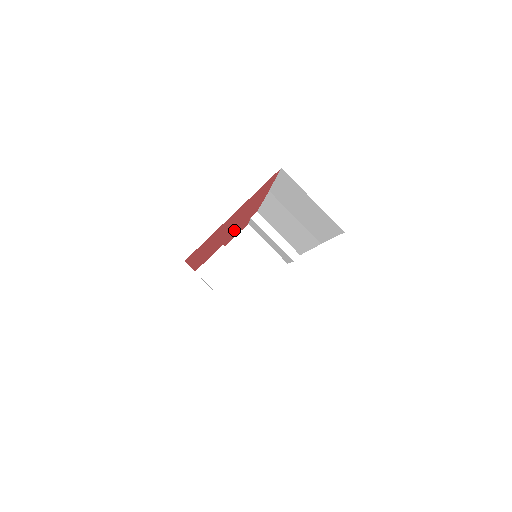
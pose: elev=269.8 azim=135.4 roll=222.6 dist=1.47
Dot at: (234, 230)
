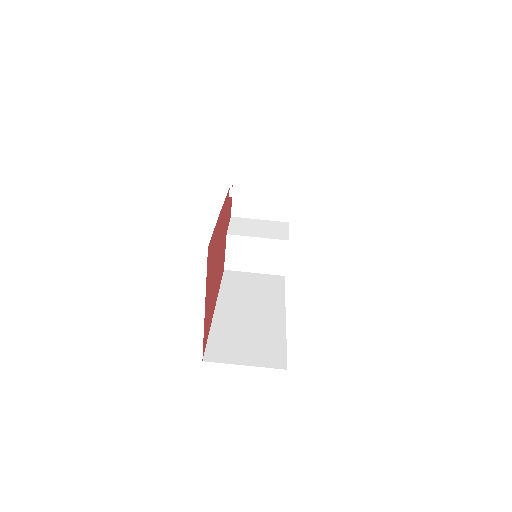
Dot at: occluded
